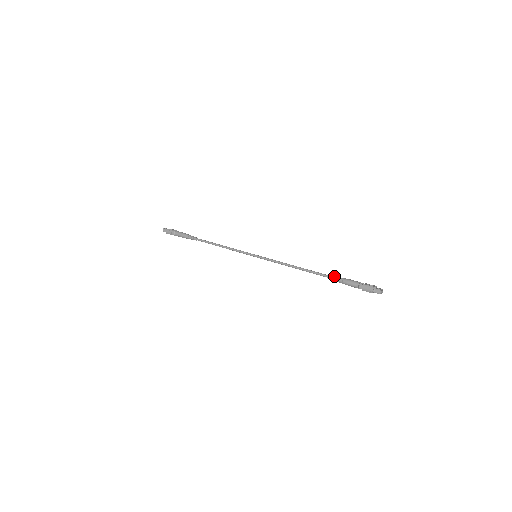
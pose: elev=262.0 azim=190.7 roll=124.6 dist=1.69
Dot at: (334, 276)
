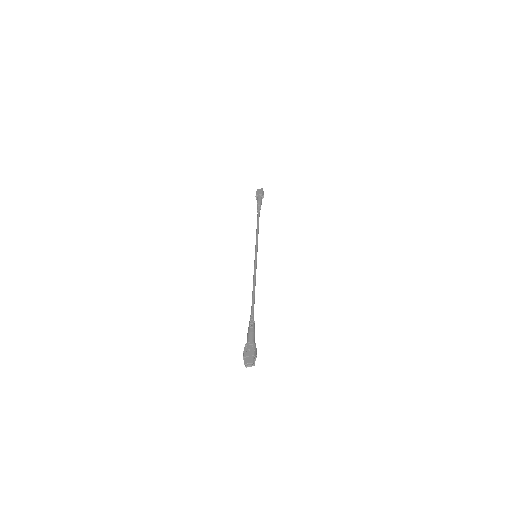
Dot at: (252, 319)
